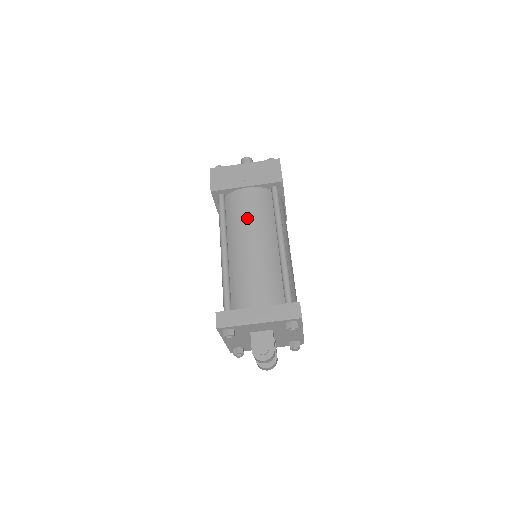
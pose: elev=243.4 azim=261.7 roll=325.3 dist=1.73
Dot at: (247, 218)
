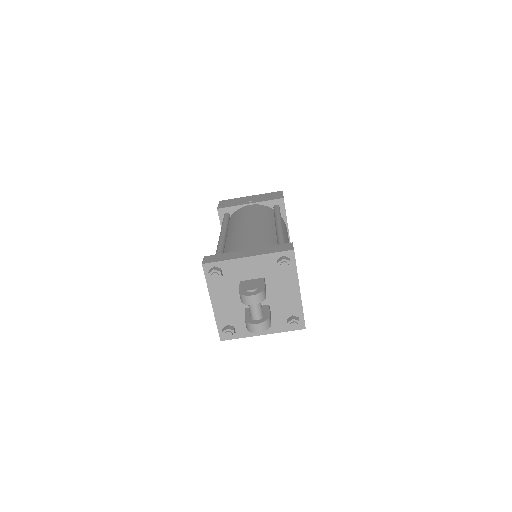
Dot at: (248, 216)
